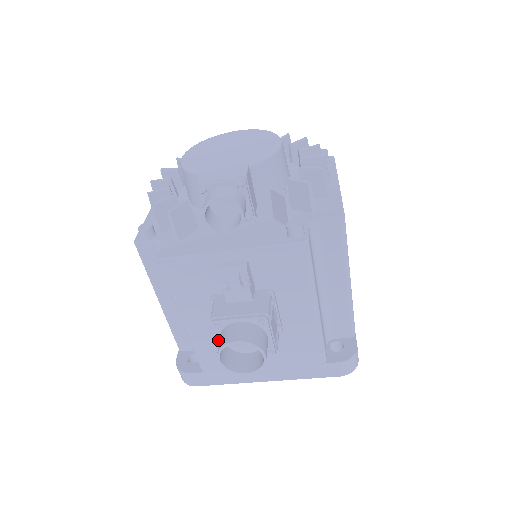
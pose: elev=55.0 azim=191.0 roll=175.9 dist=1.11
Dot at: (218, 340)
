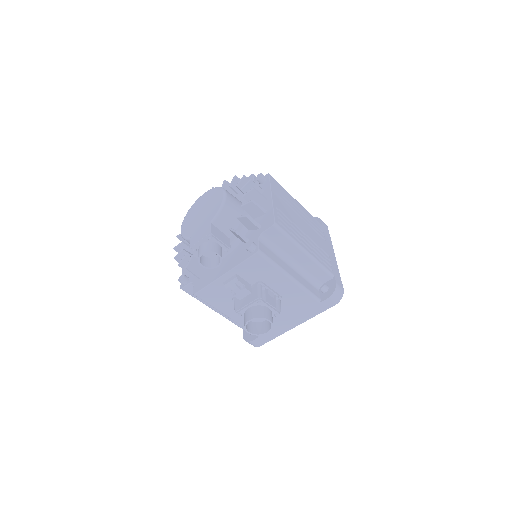
Dot at: occluded
